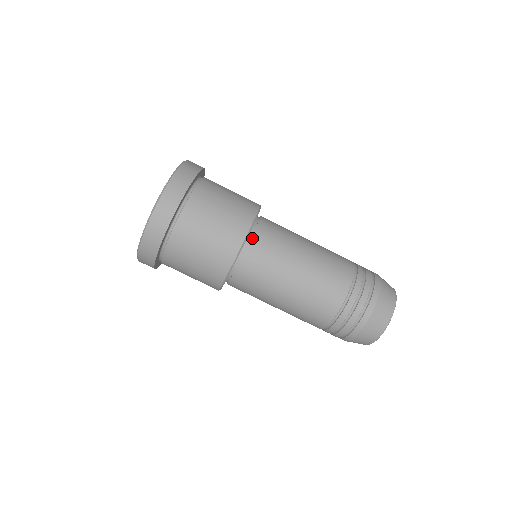
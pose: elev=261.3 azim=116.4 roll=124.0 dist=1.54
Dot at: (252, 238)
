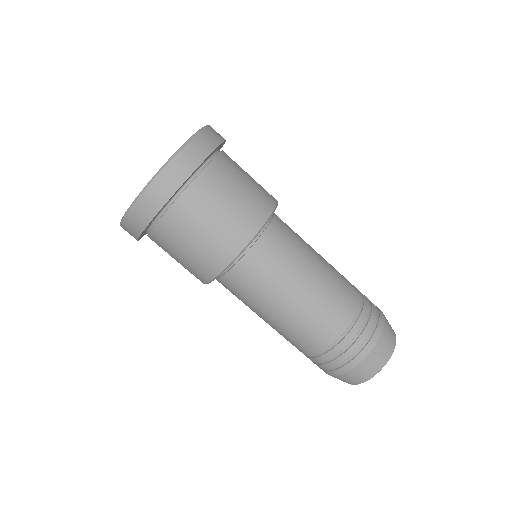
Dot at: (237, 264)
